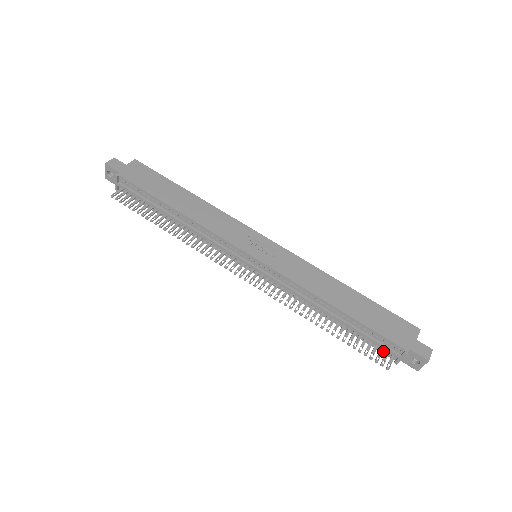
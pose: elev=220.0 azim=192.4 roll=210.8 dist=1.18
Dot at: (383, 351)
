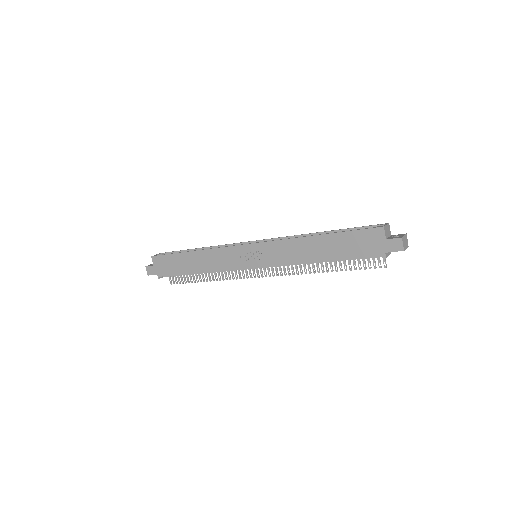
Dot at: occluded
